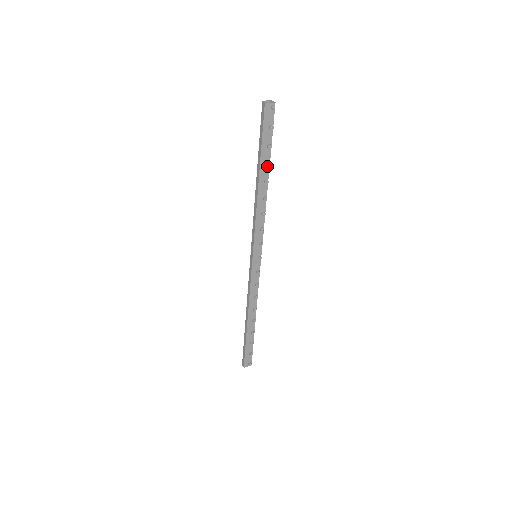
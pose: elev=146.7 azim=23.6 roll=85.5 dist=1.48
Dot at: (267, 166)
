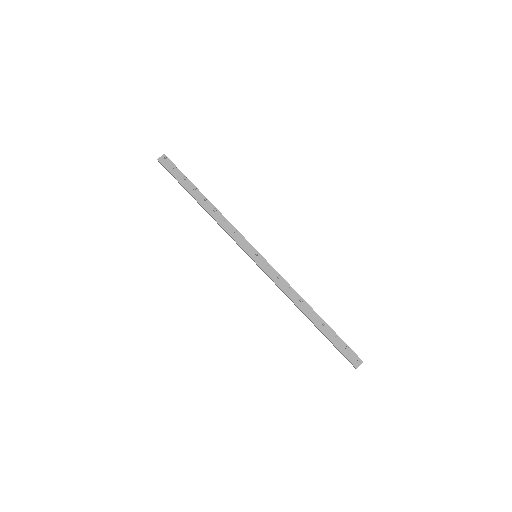
Dot at: (195, 190)
